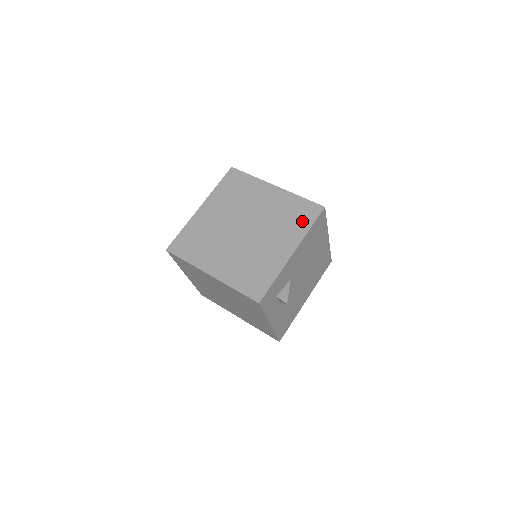
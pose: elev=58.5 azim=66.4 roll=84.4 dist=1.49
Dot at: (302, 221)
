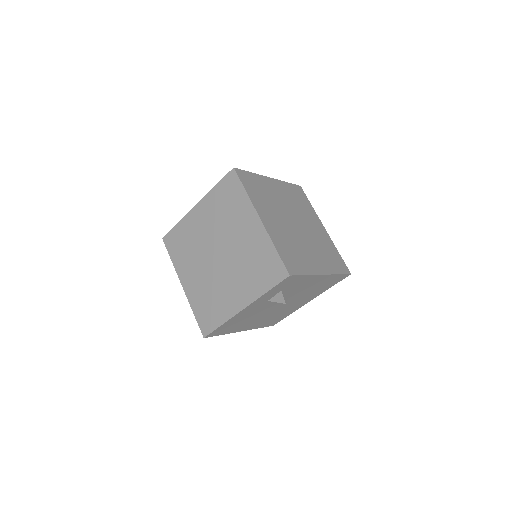
Dot at: (335, 264)
